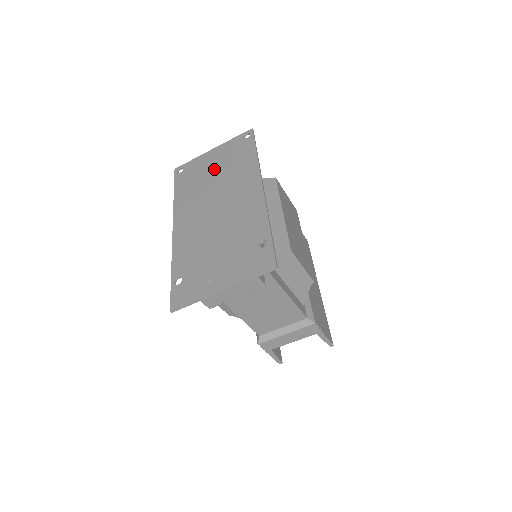
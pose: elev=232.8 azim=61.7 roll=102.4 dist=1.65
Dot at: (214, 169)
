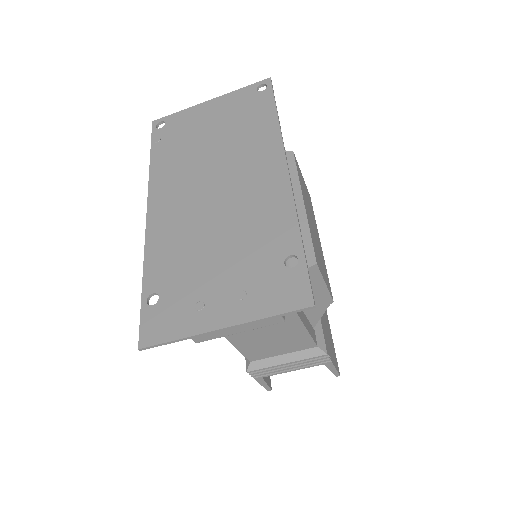
Dot at: (212, 130)
